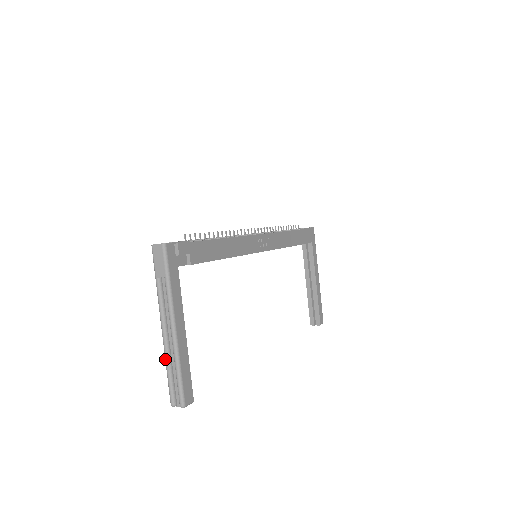
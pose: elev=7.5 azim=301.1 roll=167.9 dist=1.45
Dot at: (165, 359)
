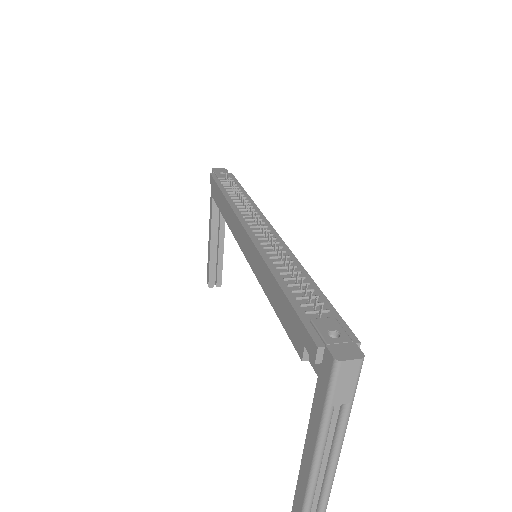
Dot at: (309, 499)
